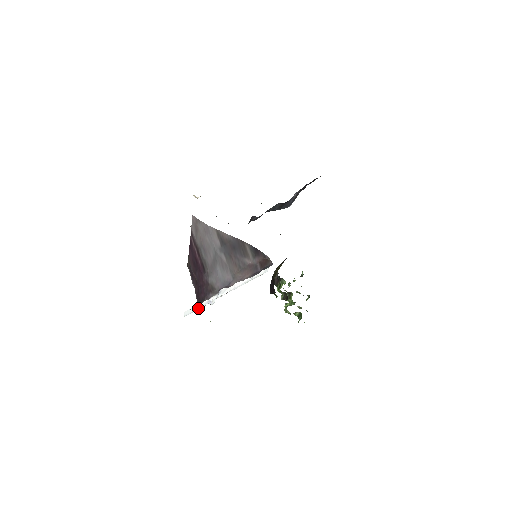
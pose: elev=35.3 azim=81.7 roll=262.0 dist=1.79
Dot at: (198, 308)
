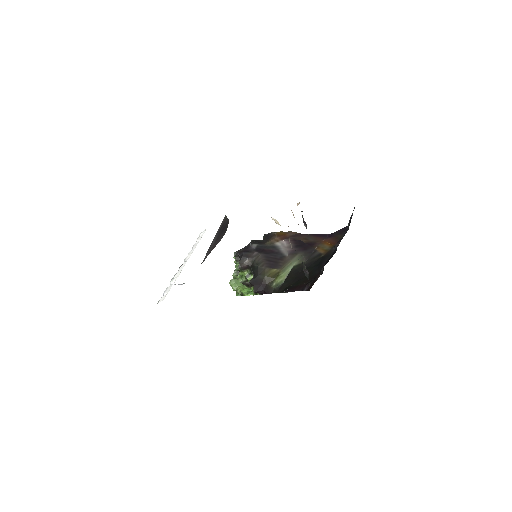
Dot at: occluded
